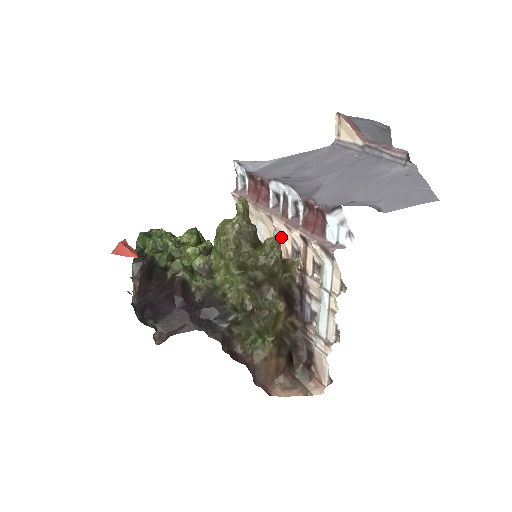
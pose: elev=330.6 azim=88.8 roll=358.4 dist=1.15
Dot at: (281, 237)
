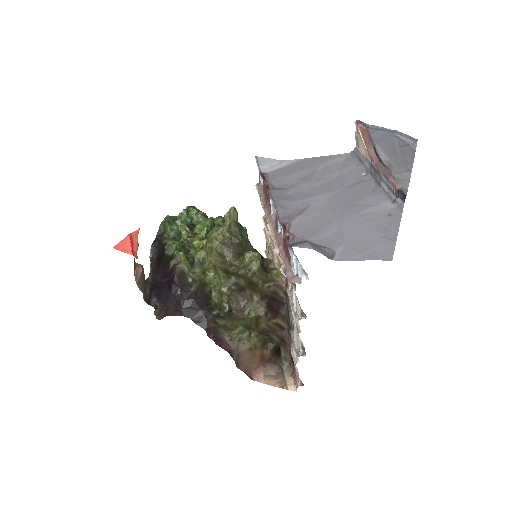
Dot at: occluded
